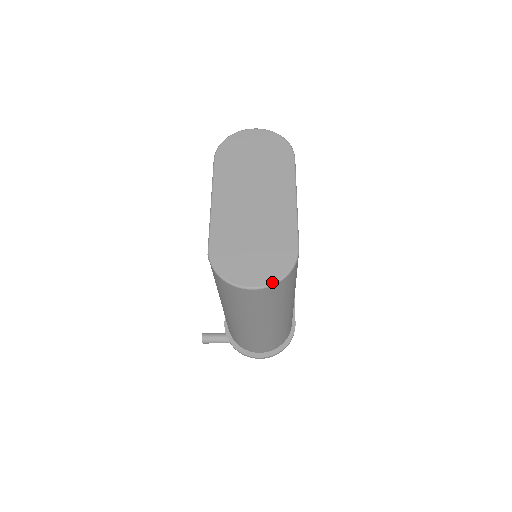
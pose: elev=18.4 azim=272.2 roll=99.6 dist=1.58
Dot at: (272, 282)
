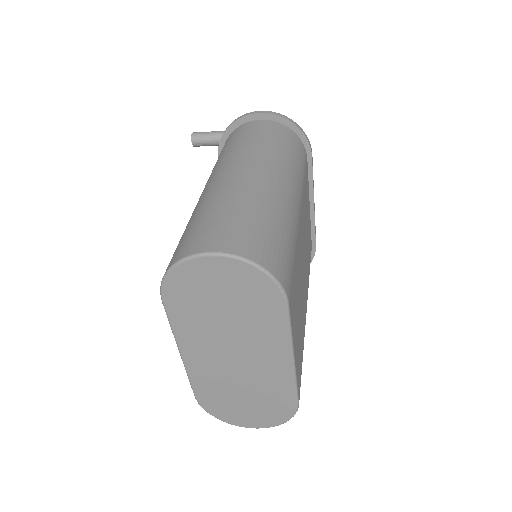
Dot at: occluded
